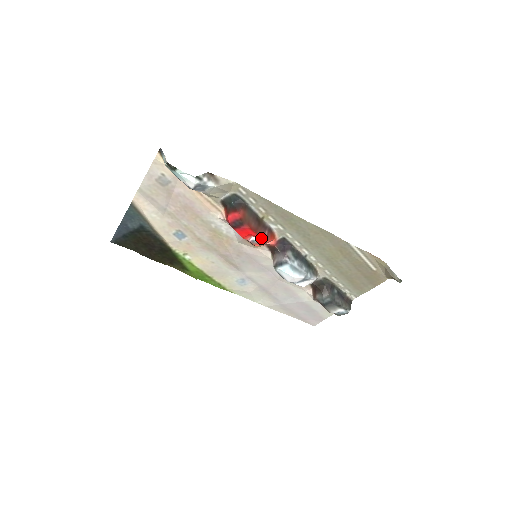
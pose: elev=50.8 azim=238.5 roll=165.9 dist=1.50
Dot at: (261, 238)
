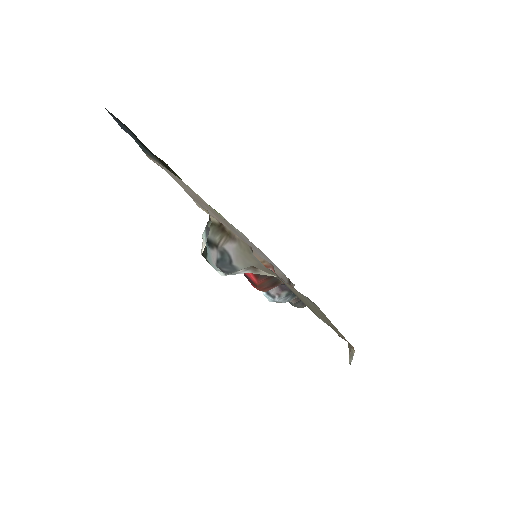
Dot at: occluded
